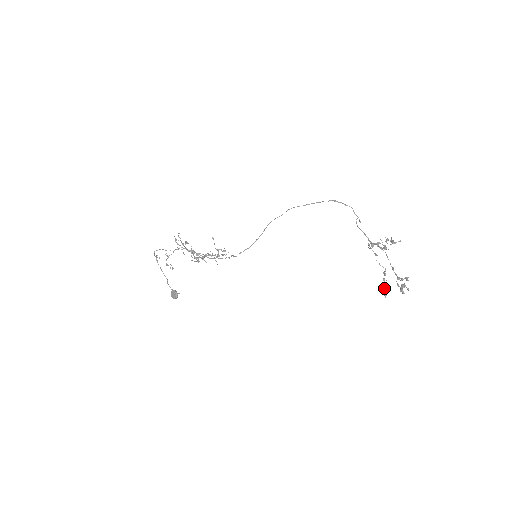
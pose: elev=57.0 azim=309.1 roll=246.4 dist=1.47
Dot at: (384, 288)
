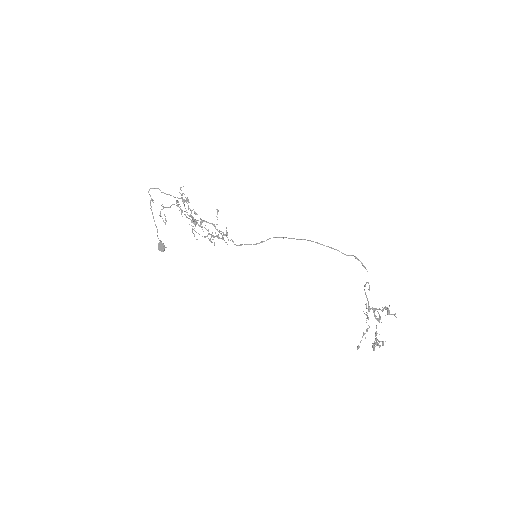
Dot at: (360, 342)
